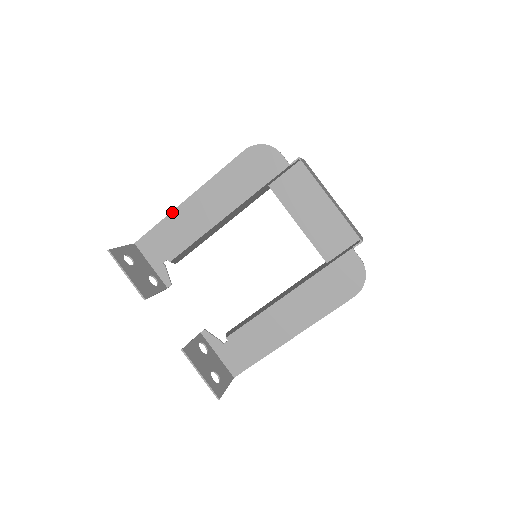
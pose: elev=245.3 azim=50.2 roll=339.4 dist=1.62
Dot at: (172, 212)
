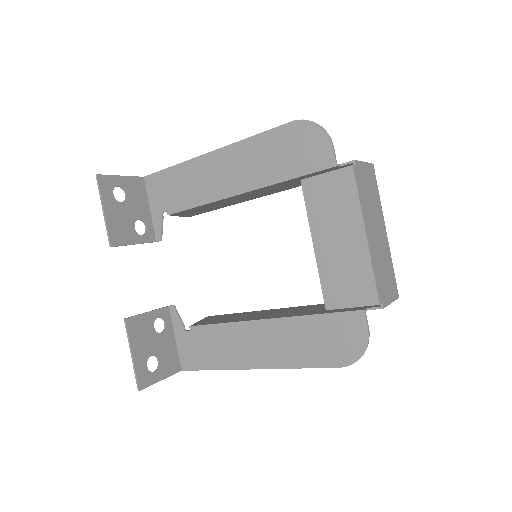
Dot at: (189, 160)
